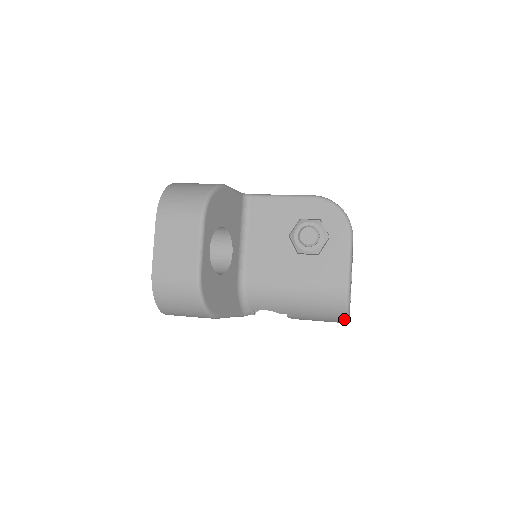
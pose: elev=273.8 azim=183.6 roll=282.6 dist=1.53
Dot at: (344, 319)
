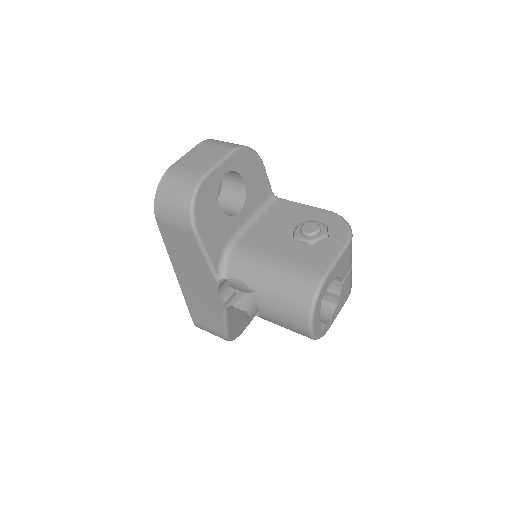
Dot at: (308, 312)
